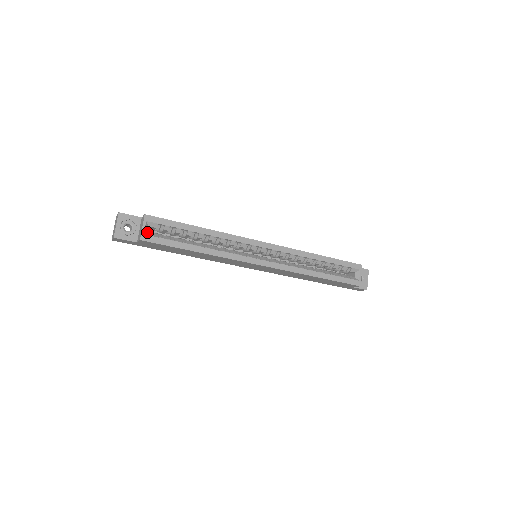
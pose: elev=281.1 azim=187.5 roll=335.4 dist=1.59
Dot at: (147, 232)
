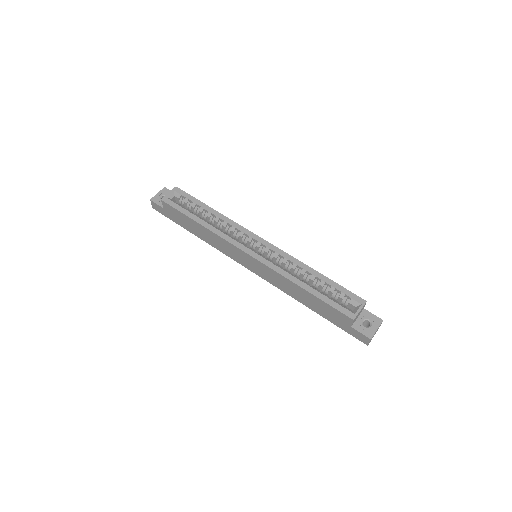
Dot at: (171, 198)
